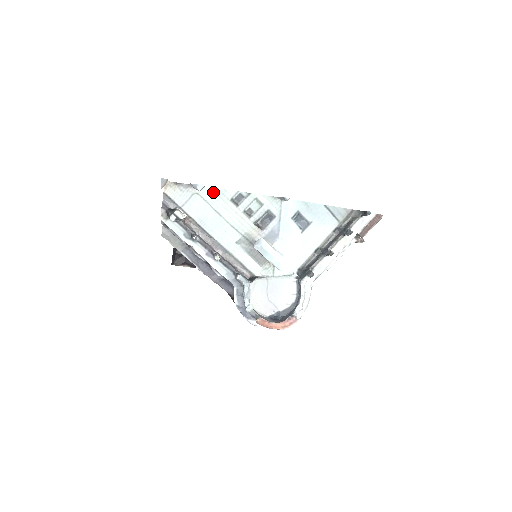
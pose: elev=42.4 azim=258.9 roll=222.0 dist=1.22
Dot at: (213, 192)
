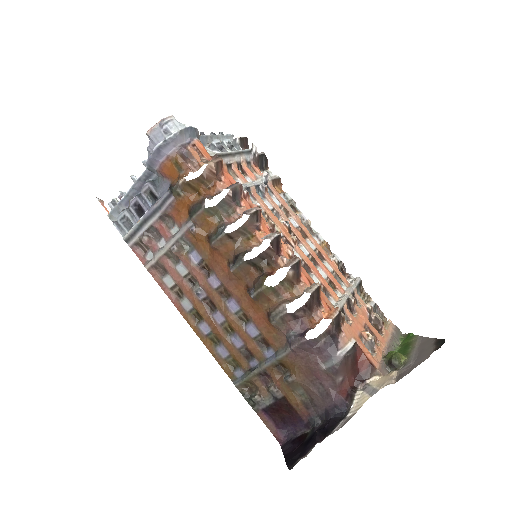
Dot at: occluded
